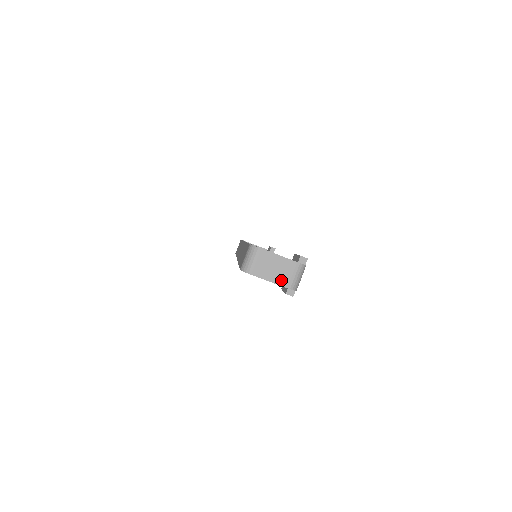
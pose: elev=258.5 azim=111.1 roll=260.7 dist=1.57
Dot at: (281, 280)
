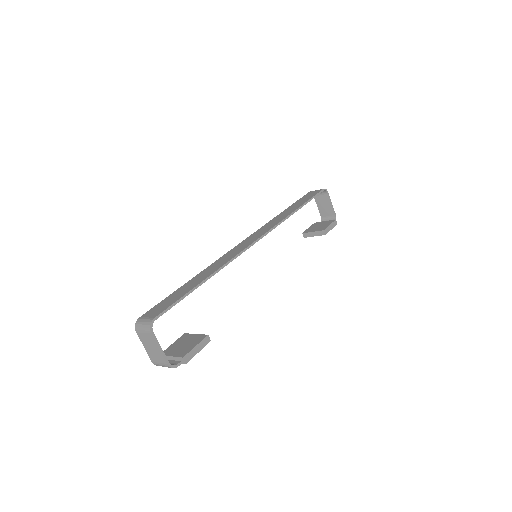
Dot at: (151, 355)
